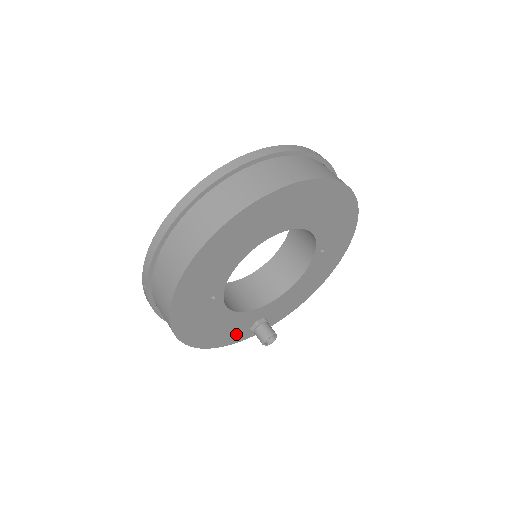
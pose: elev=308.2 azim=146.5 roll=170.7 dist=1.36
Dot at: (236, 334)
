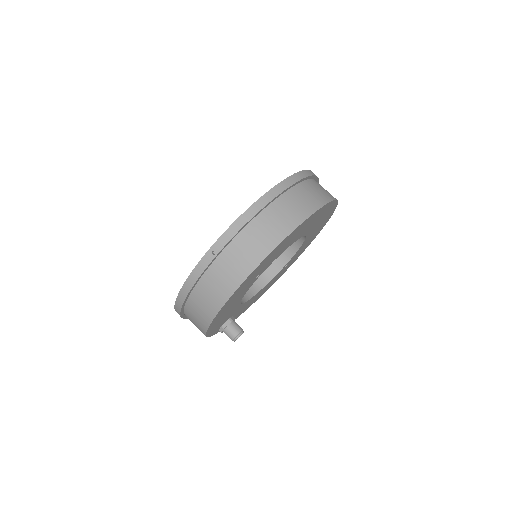
Dot at: (218, 326)
